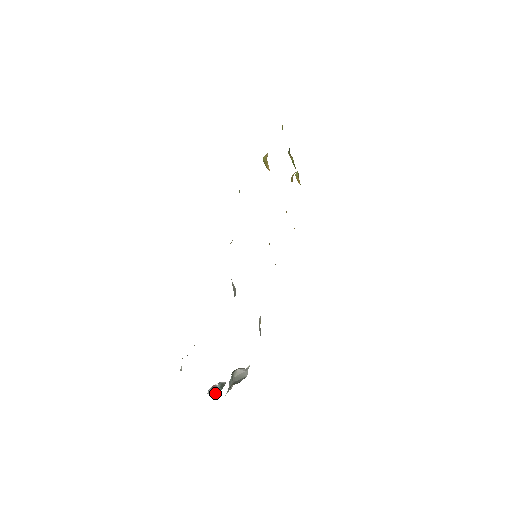
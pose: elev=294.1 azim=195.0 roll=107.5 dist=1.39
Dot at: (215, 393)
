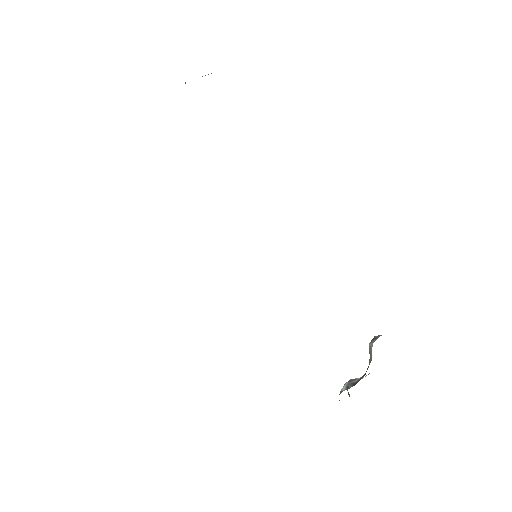
Dot at: occluded
